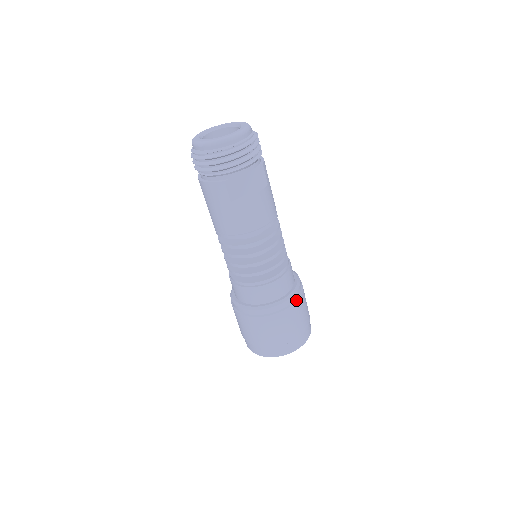
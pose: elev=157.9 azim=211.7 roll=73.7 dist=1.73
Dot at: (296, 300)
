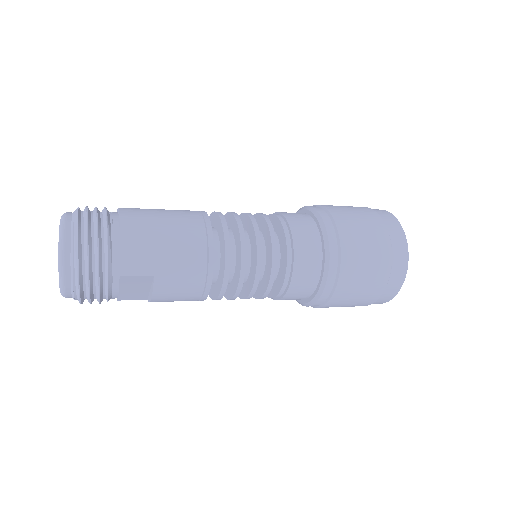
Dot at: (331, 294)
